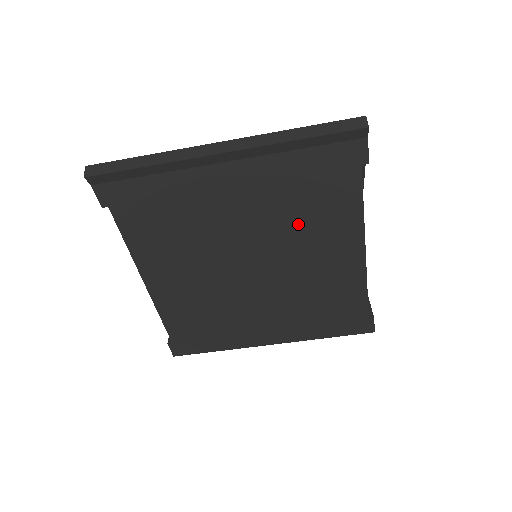
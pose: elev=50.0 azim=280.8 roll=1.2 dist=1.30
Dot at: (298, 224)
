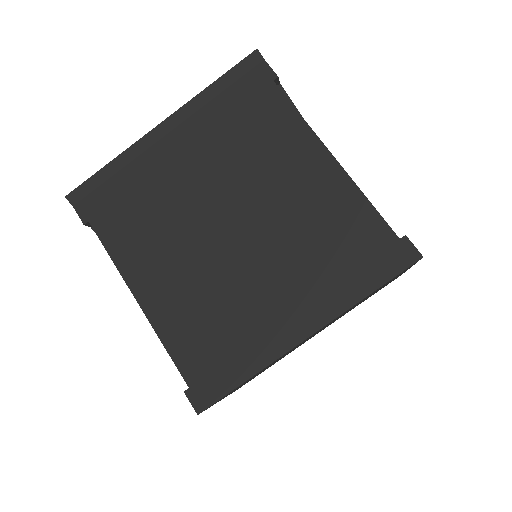
Dot at: (251, 159)
